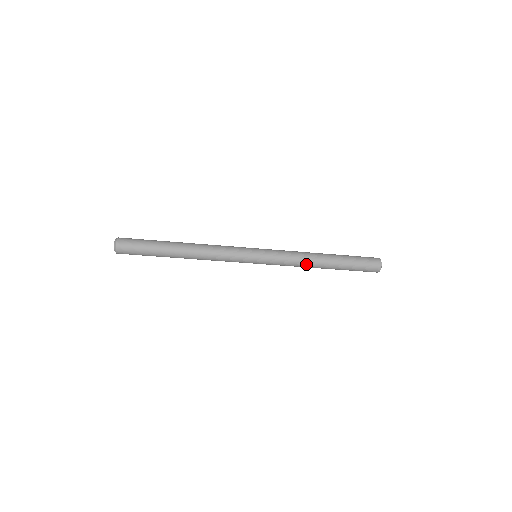
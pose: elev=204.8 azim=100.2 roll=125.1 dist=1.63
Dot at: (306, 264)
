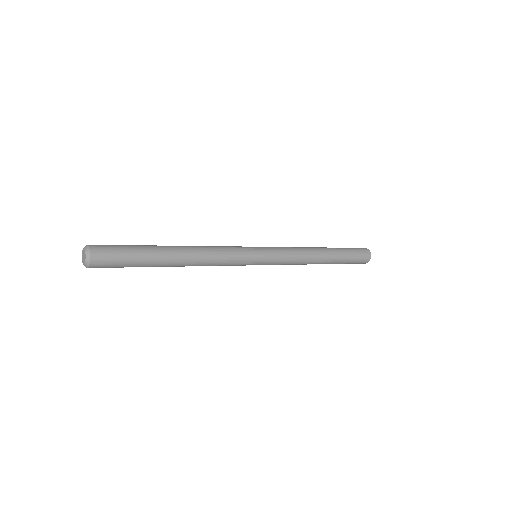
Dot at: (307, 261)
